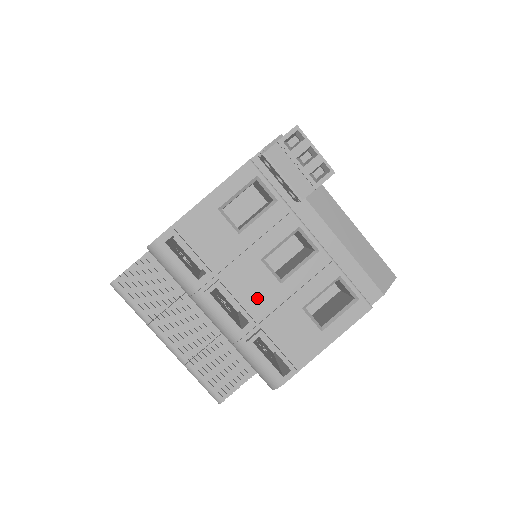
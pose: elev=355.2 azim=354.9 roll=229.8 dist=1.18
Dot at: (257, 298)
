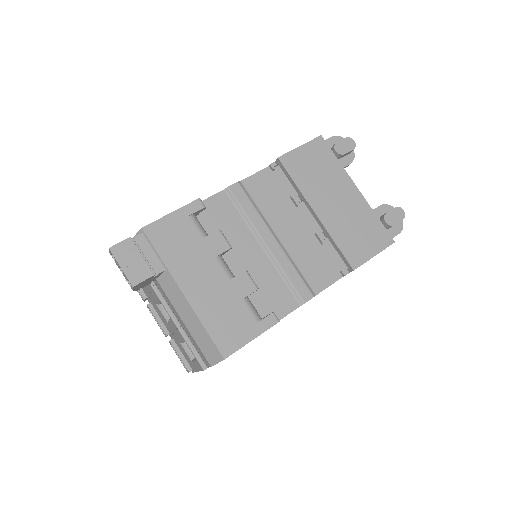
Dot at: (165, 323)
